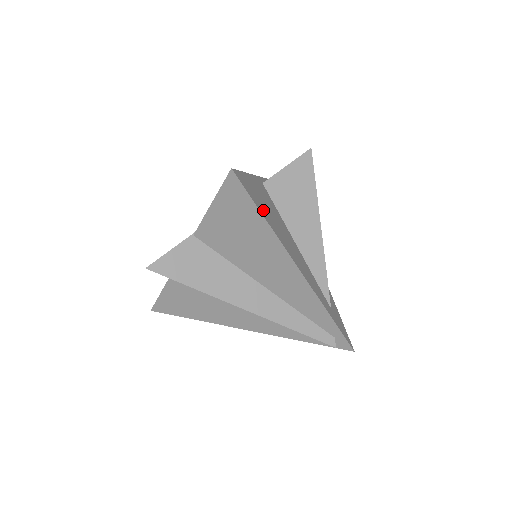
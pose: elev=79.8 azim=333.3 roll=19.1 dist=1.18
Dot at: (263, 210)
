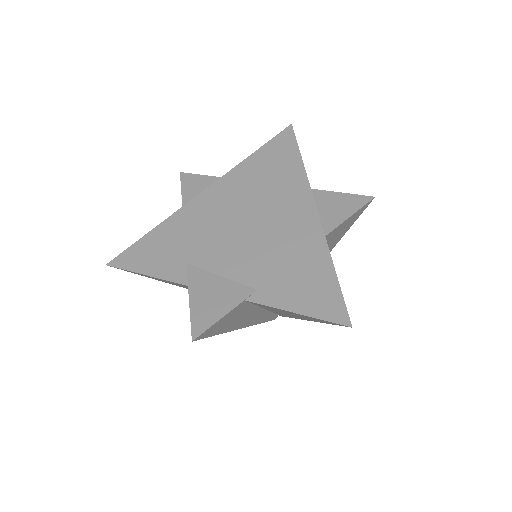
Dot at: occluded
